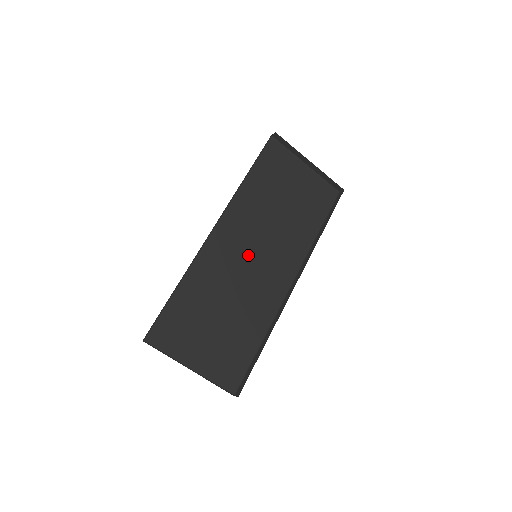
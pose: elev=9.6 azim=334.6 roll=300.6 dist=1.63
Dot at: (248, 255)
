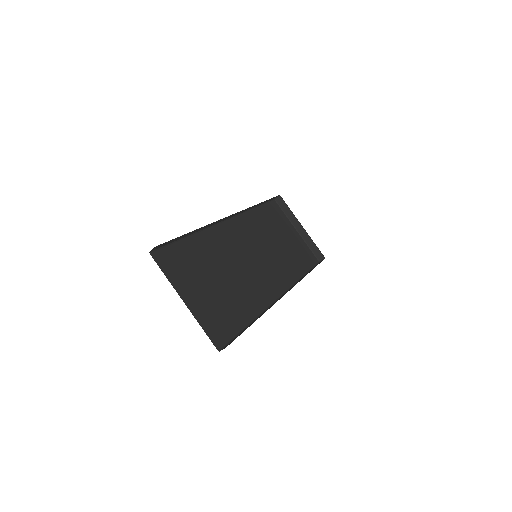
Dot at: (248, 254)
